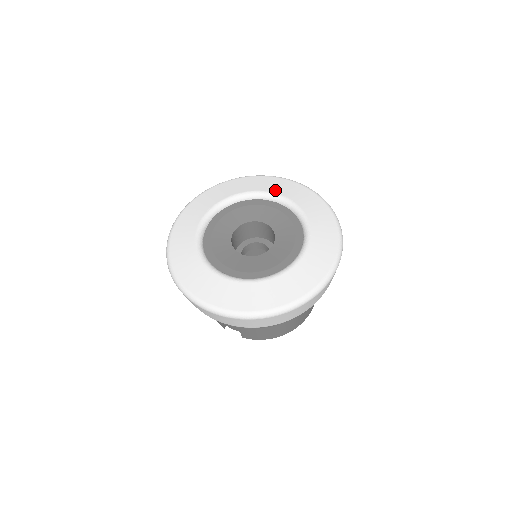
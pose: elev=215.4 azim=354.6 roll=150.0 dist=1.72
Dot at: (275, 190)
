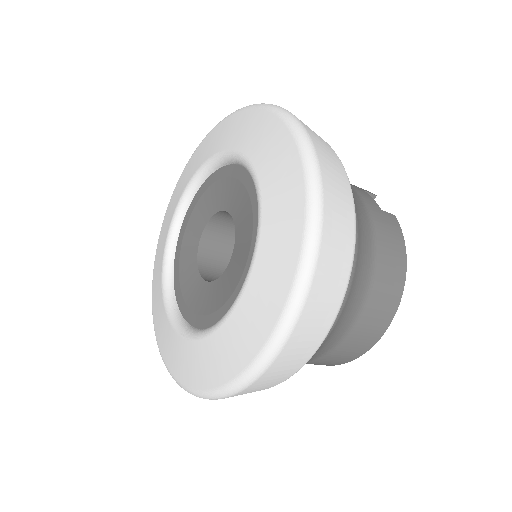
Dot at: (250, 150)
